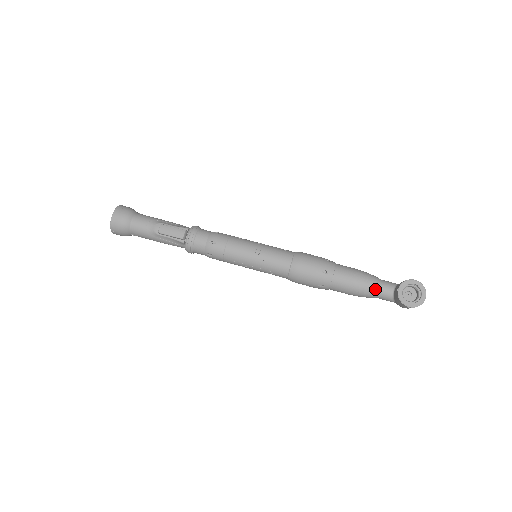
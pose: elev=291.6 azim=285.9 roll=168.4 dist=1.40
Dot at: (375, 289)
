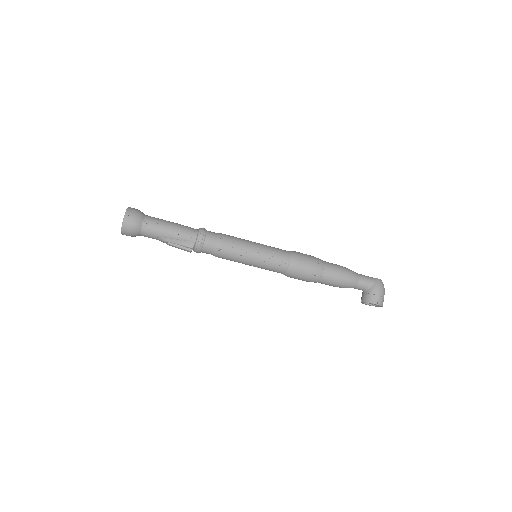
Dot at: occluded
